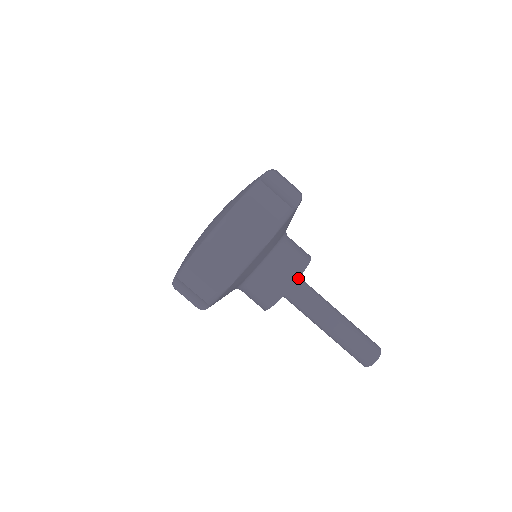
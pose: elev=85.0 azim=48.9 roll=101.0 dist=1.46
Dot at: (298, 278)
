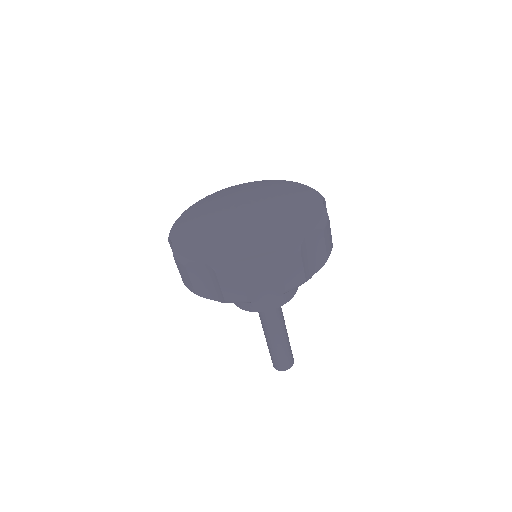
Dot at: (271, 309)
